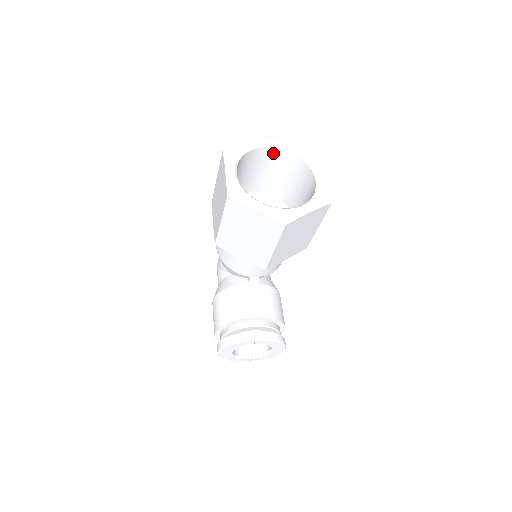
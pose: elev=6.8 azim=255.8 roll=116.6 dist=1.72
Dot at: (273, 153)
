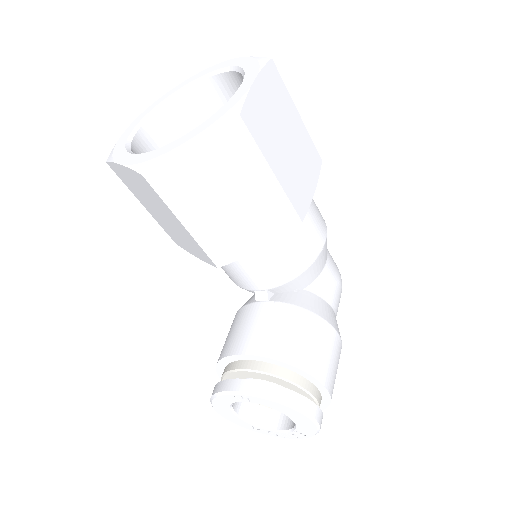
Dot at: (219, 86)
